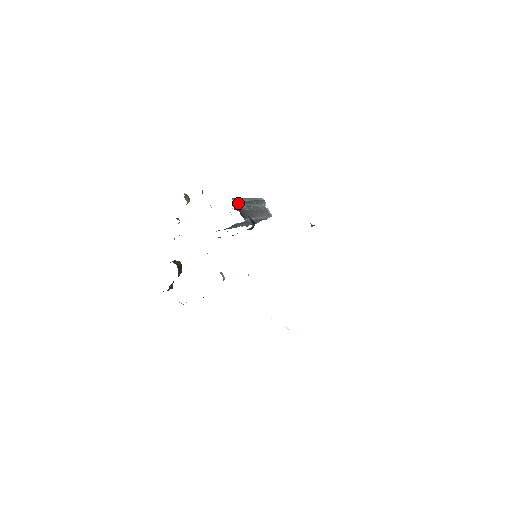
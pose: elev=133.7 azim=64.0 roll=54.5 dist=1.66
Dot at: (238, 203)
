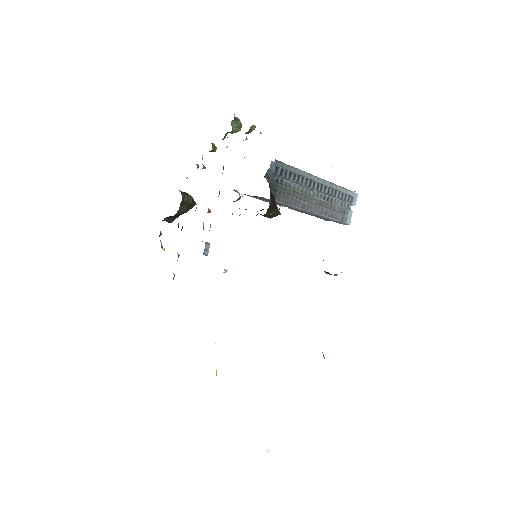
Dot at: (280, 171)
